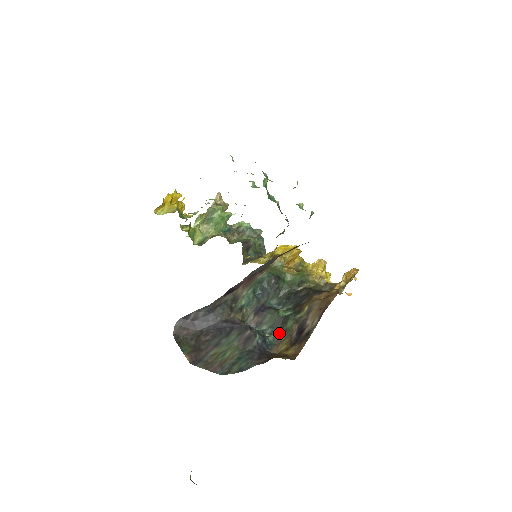
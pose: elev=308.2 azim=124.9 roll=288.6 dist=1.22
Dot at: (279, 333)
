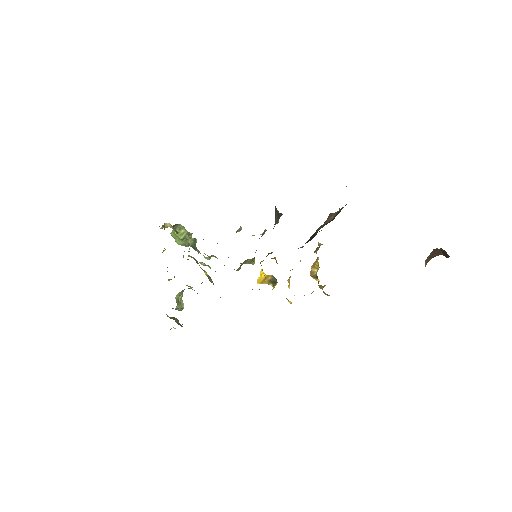
Dot at: (326, 223)
